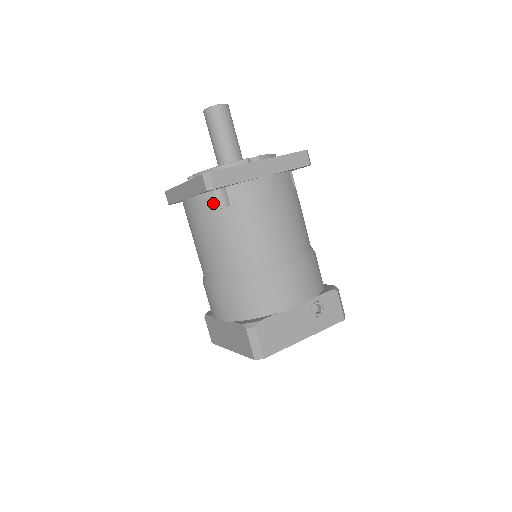
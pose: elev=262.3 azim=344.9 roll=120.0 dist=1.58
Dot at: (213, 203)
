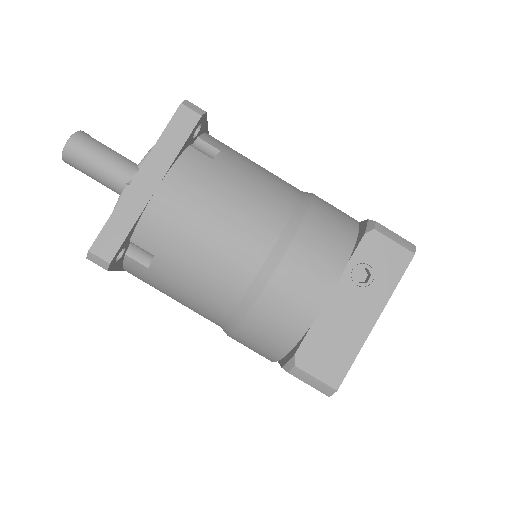
Dot at: (139, 265)
